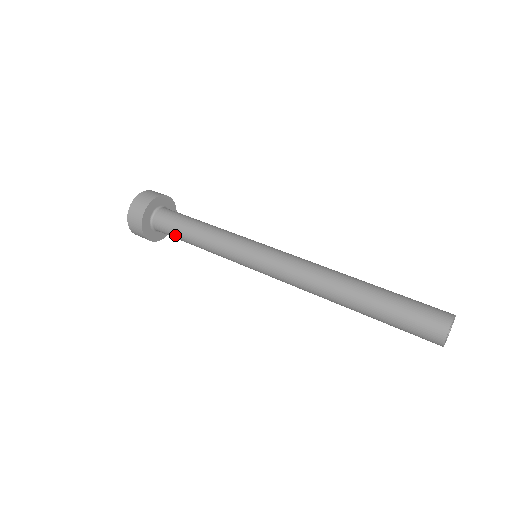
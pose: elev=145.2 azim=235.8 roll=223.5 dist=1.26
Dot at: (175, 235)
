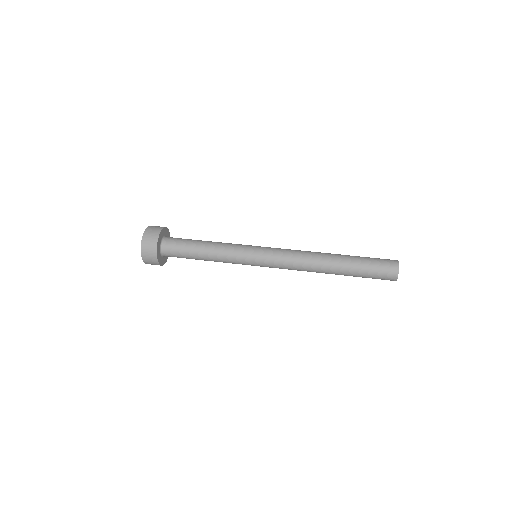
Dot at: (185, 251)
